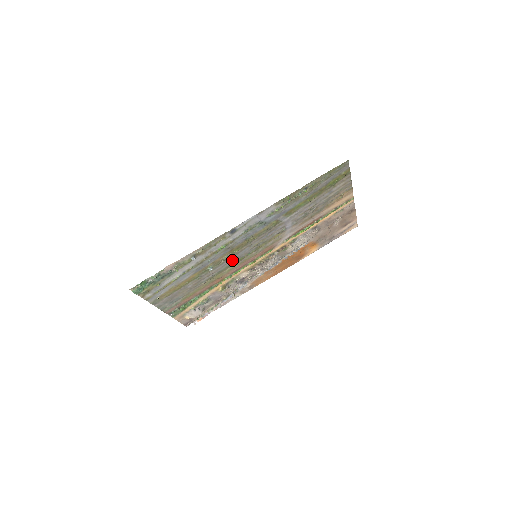
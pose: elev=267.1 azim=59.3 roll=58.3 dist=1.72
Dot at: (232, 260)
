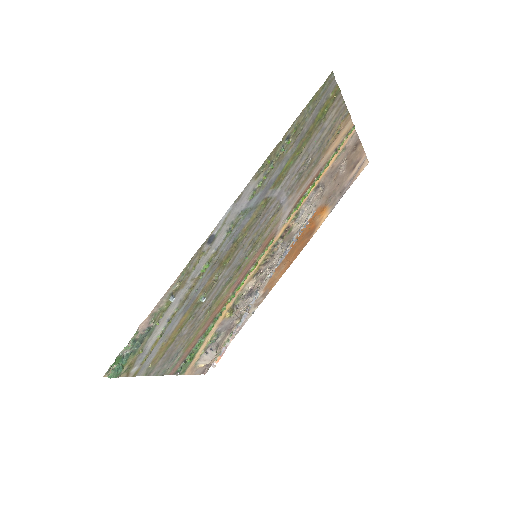
Dot at: (227, 275)
